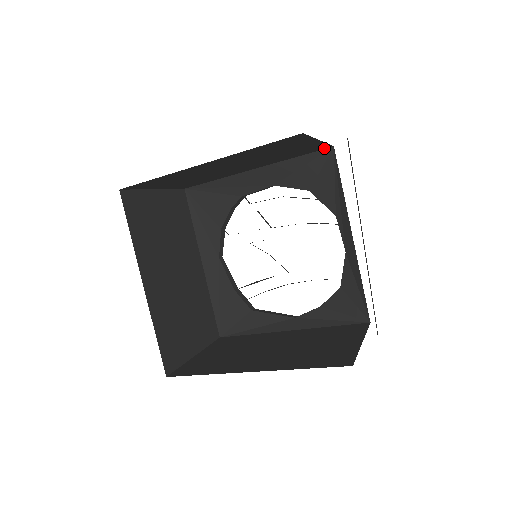
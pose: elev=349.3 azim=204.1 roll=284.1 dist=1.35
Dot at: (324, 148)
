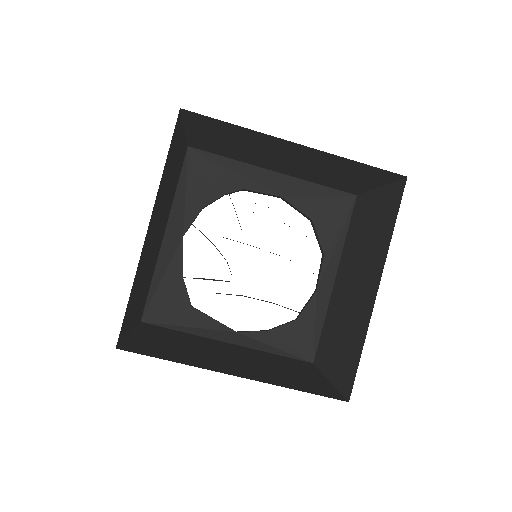
Dot at: (350, 192)
